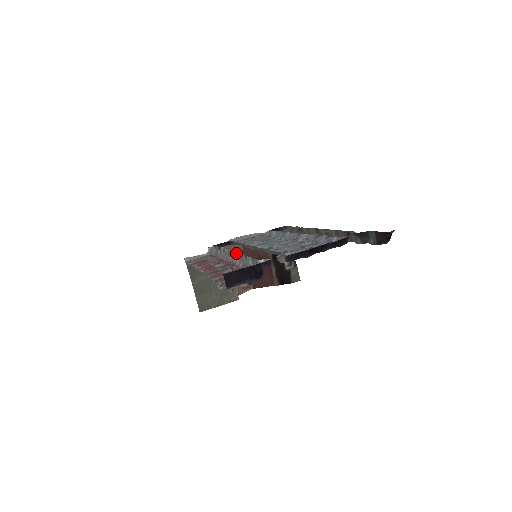
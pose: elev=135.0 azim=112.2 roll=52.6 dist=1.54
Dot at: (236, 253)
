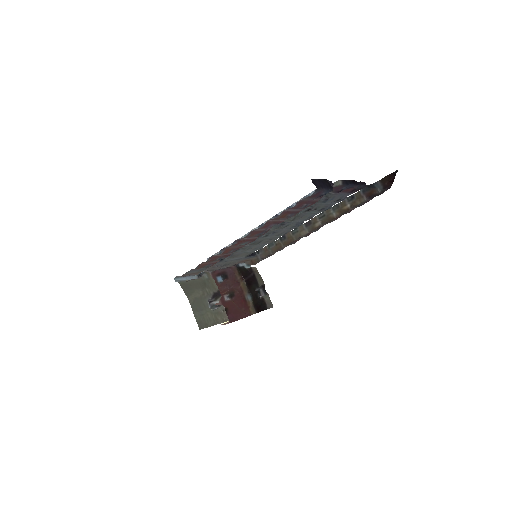
Dot at: occluded
